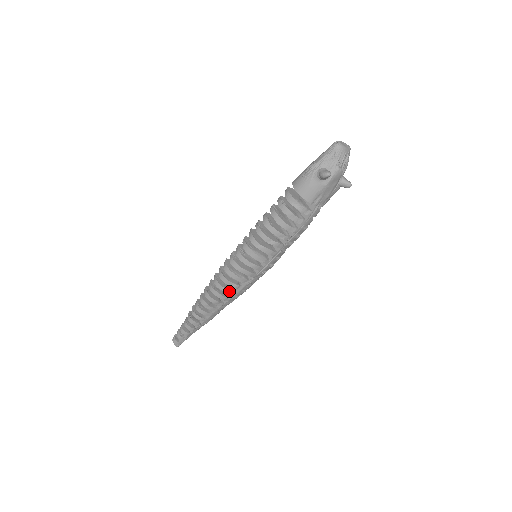
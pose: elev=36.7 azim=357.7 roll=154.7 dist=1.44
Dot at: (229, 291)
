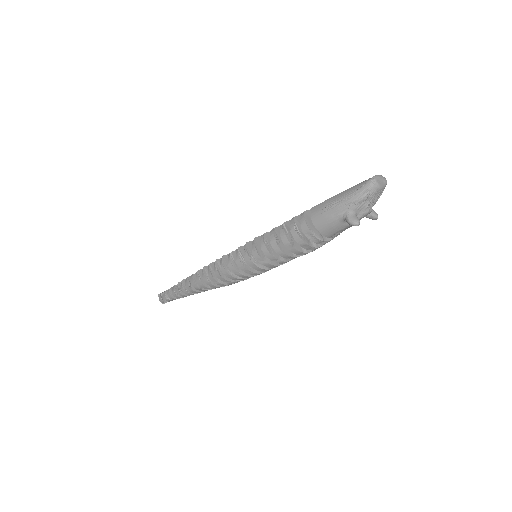
Dot at: (224, 285)
